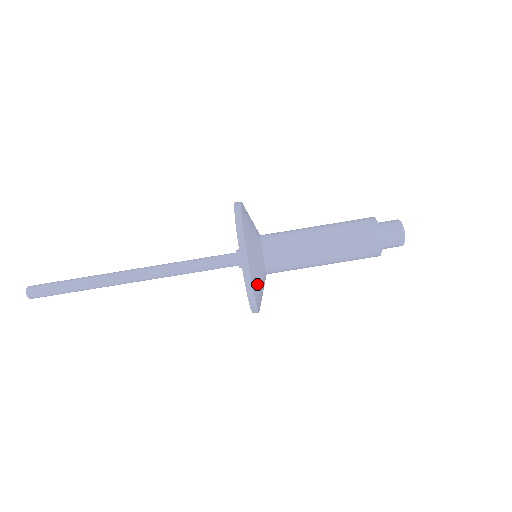
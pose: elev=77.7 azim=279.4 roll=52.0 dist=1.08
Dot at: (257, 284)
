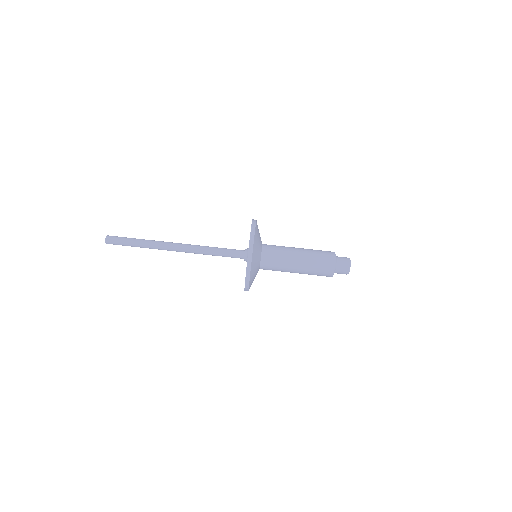
Dot at: (253, 274)
